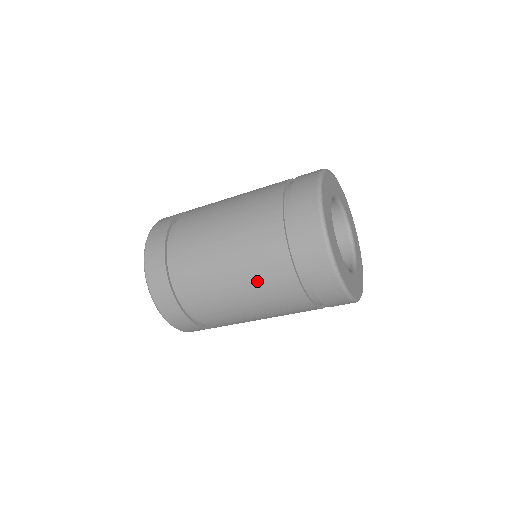
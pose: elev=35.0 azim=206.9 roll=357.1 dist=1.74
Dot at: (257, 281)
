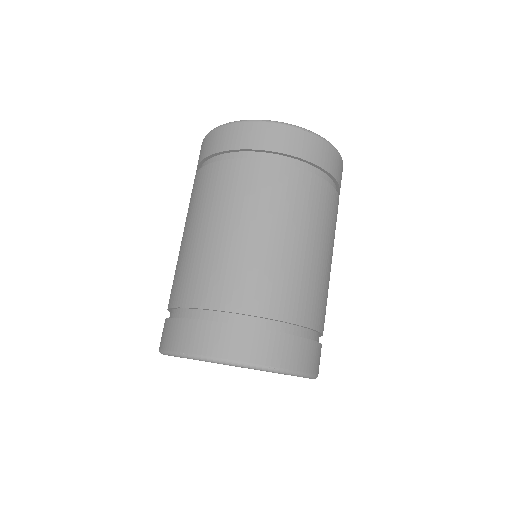
Dot at: (217, 204)
